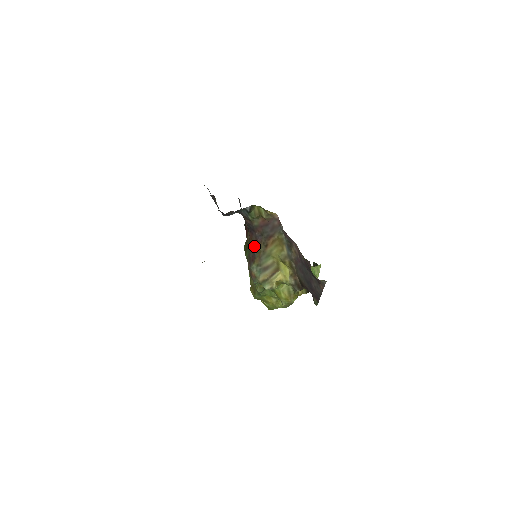
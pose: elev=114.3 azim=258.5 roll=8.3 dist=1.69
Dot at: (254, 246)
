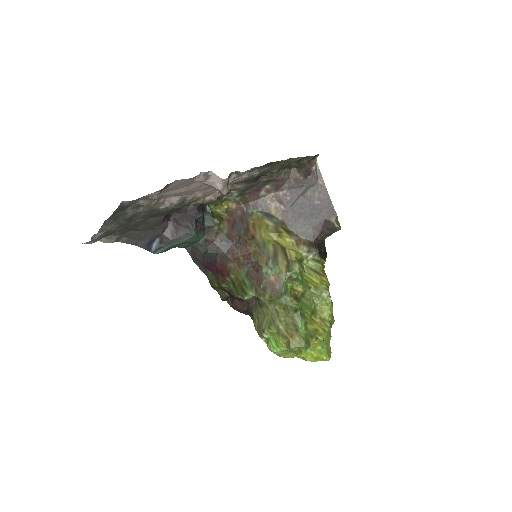
Dot at: (244, 257)
